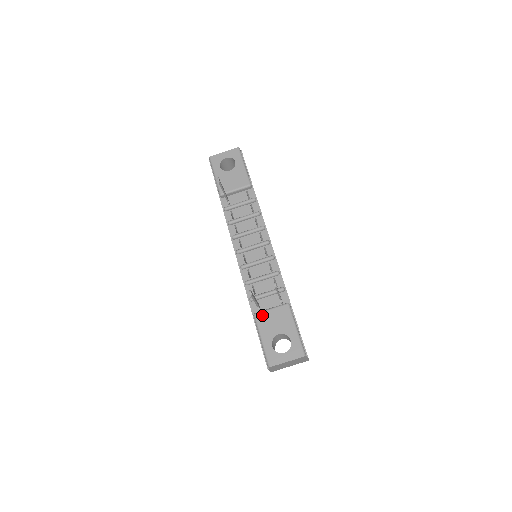
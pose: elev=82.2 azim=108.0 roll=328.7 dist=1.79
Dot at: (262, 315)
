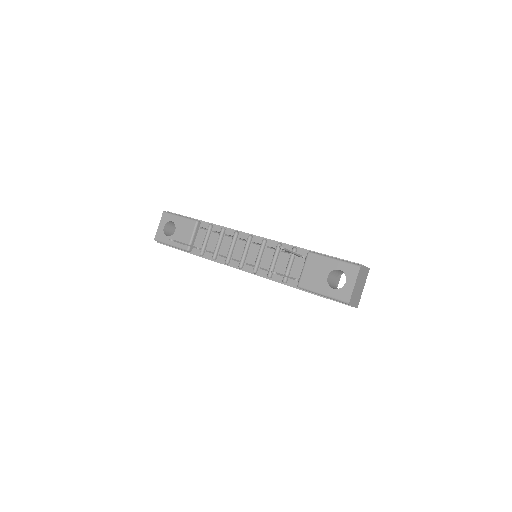
Dot at: (303, 280)
